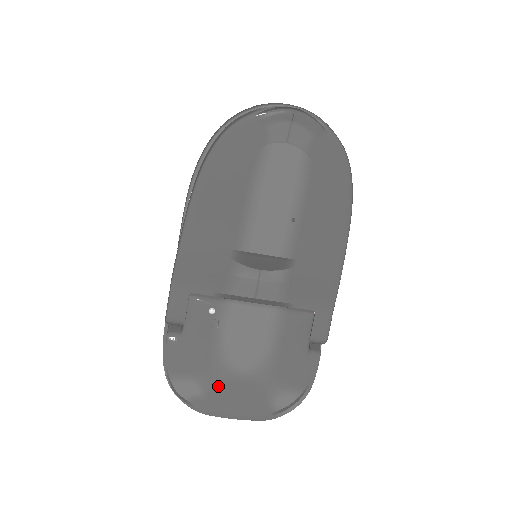
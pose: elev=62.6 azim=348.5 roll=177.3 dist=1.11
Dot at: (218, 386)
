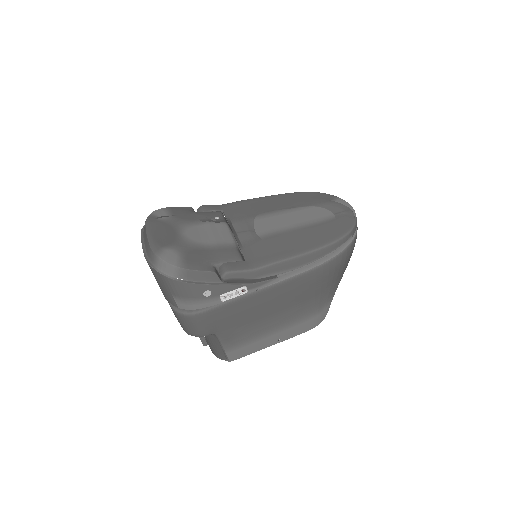
Dot at: (169, 225)
